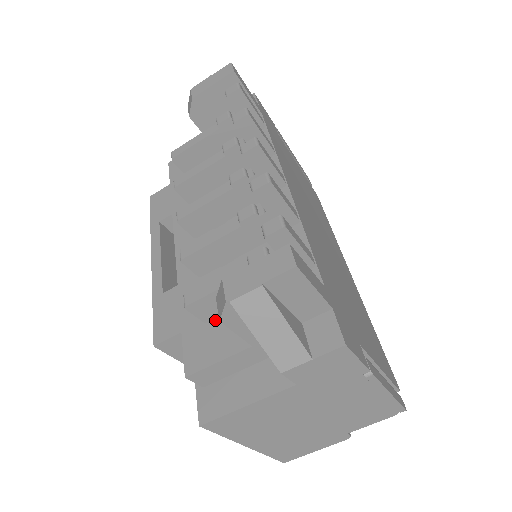
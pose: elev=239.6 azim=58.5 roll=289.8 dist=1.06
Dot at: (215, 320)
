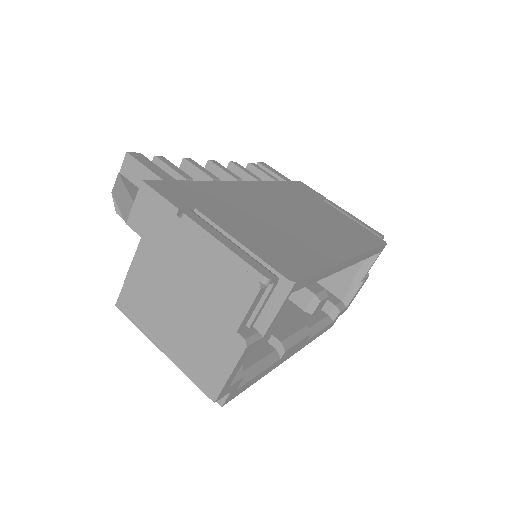
Dot at: occluded
